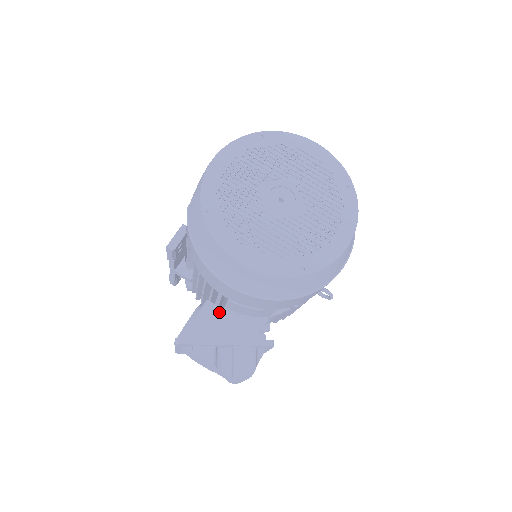
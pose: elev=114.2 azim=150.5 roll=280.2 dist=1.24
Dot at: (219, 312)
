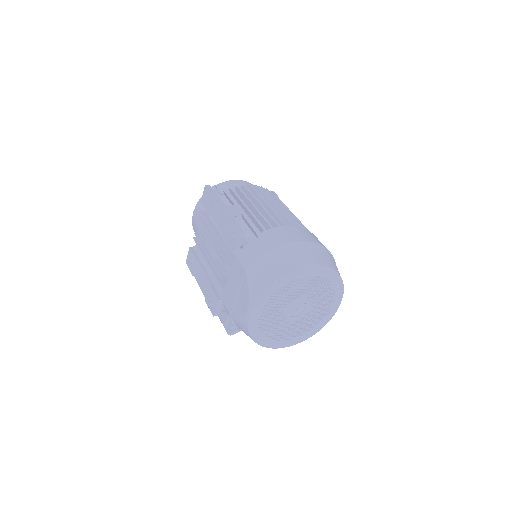
Dot at: occluded
